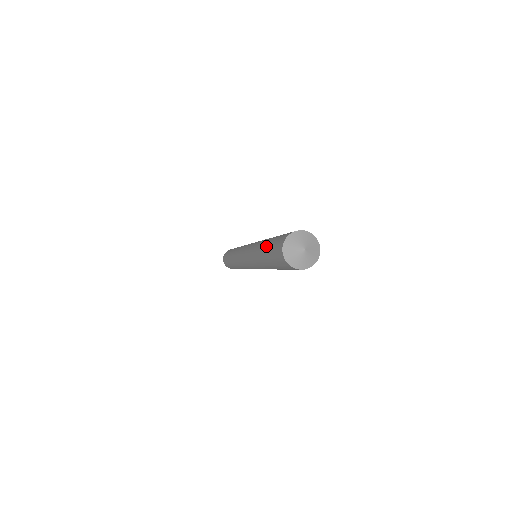
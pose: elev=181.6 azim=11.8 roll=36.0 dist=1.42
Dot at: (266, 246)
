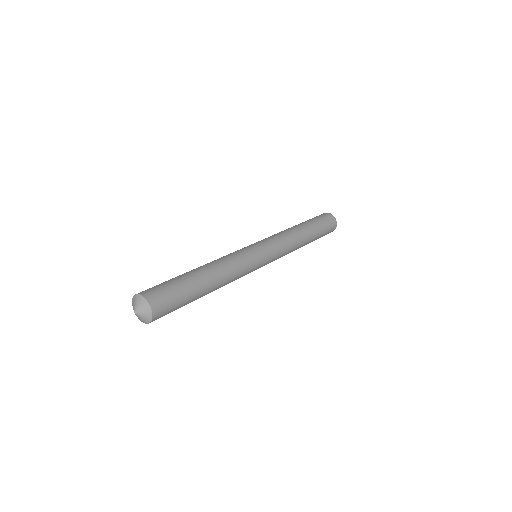
Dot at: occluded
